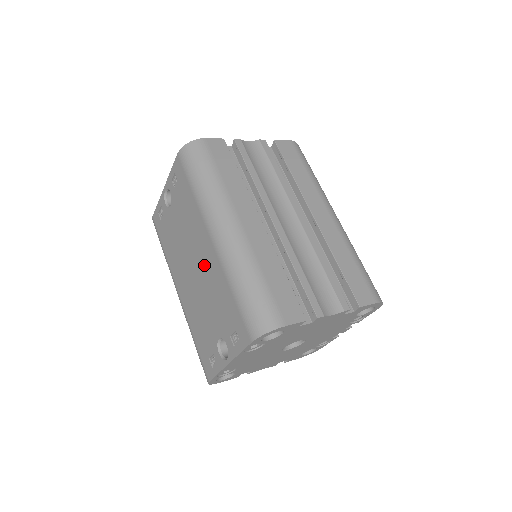
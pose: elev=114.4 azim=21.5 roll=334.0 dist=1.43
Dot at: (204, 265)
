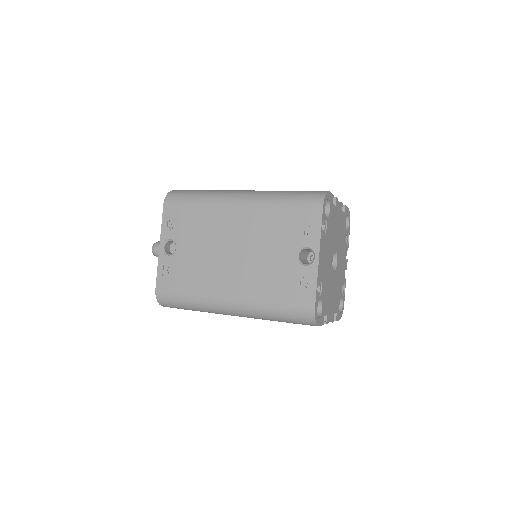
Dot at: (243, 231)
